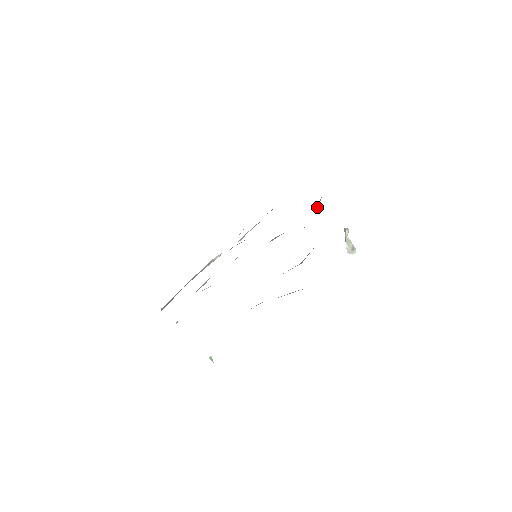
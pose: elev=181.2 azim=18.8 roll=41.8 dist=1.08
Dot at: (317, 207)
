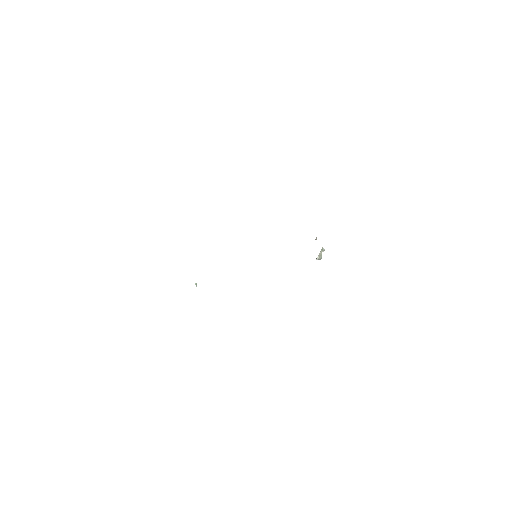
Dot at: occluded
